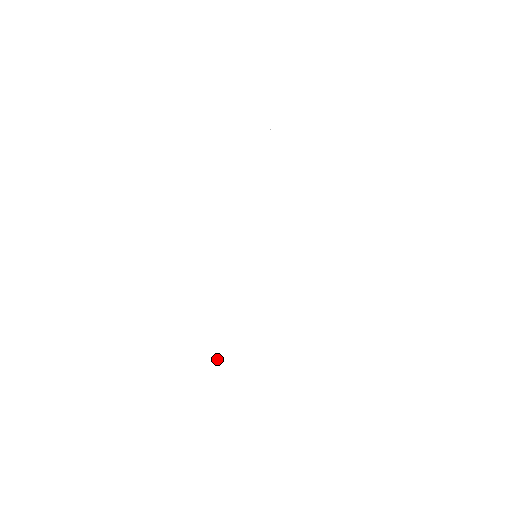
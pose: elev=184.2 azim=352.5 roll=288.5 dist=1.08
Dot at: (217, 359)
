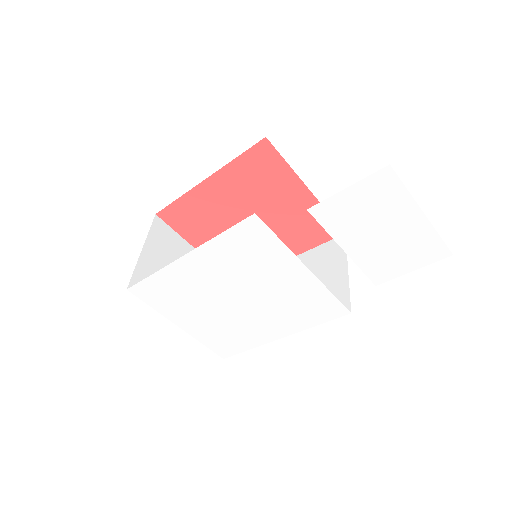
Dot at: (257, 340)
